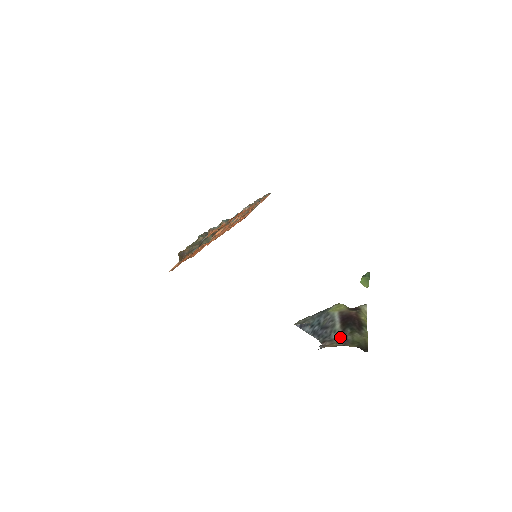
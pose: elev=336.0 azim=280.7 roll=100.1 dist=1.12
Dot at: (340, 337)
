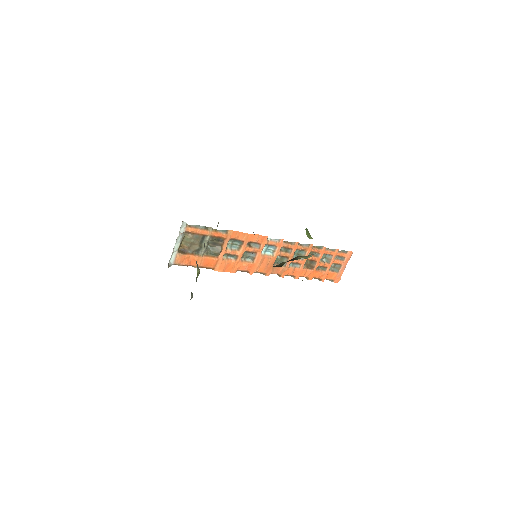
Dot at: occluded
